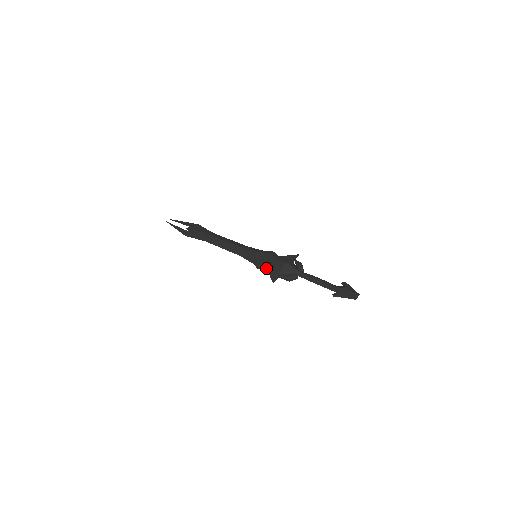
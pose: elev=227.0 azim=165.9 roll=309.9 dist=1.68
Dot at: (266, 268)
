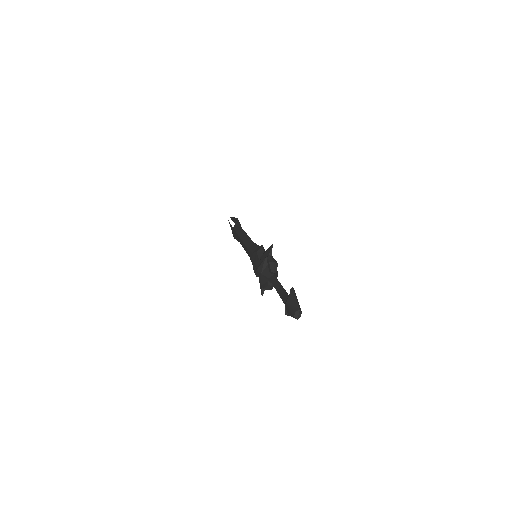
Dot at: occluded
